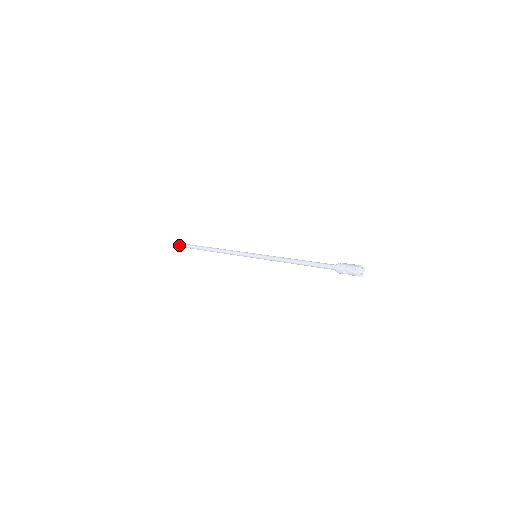
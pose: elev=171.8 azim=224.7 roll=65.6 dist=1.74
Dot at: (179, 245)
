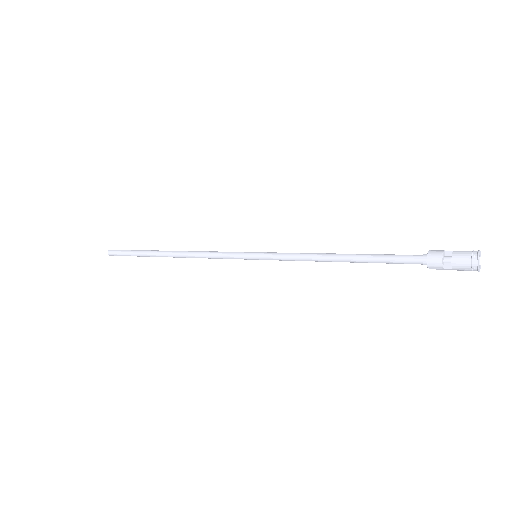
Dot at: (113, 250)
